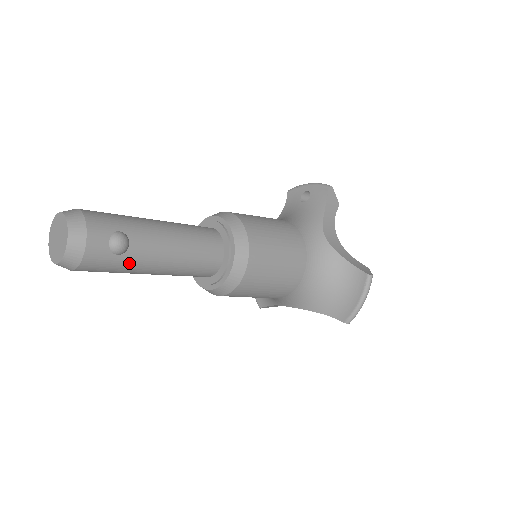
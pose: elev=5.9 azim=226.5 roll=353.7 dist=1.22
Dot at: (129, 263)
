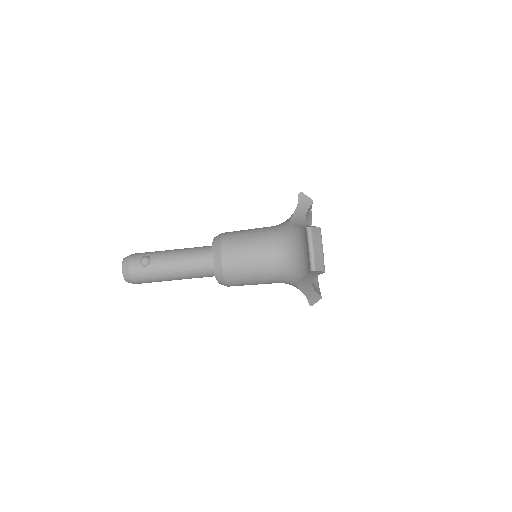
Dot at: (154, 270)
